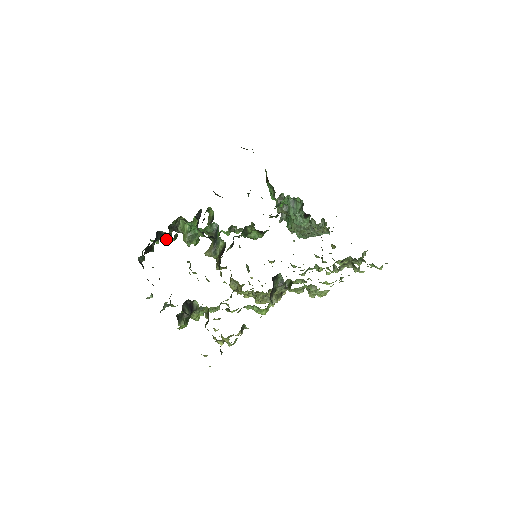
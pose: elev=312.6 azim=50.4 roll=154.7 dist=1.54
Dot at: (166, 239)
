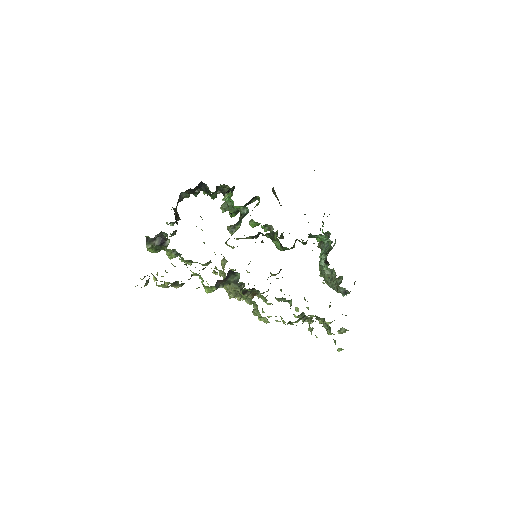
Dot at: (209, 194)
